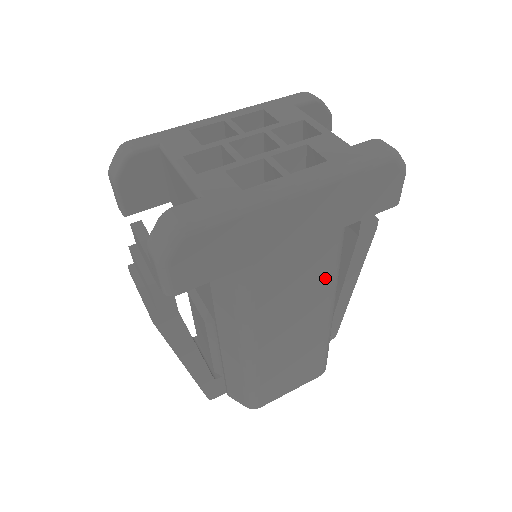
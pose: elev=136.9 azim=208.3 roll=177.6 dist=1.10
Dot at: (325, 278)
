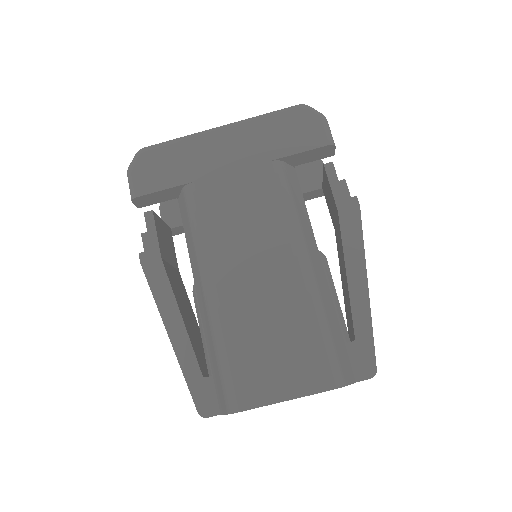
Dot at: (274, 212)
